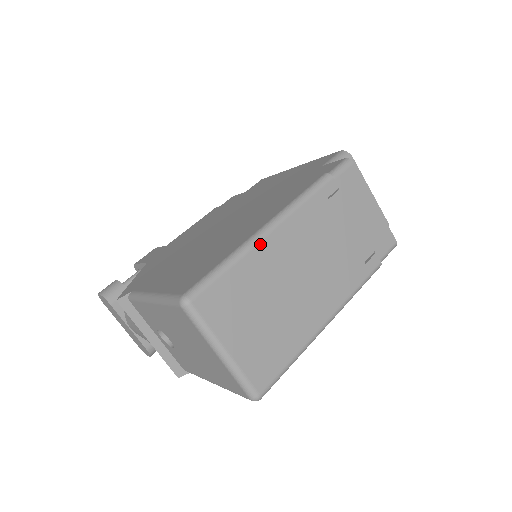
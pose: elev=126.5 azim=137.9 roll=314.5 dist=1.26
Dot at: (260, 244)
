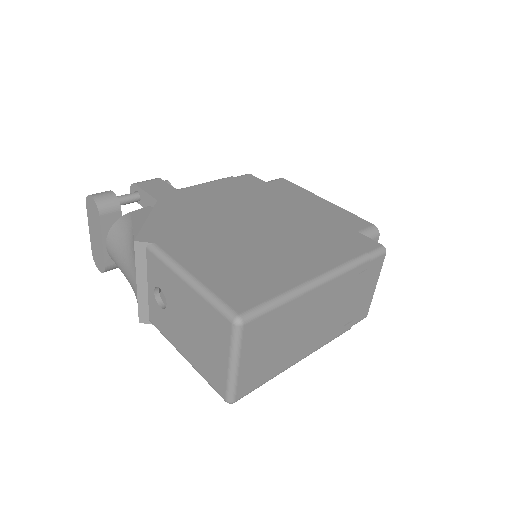
Dot at: (305, 294)
